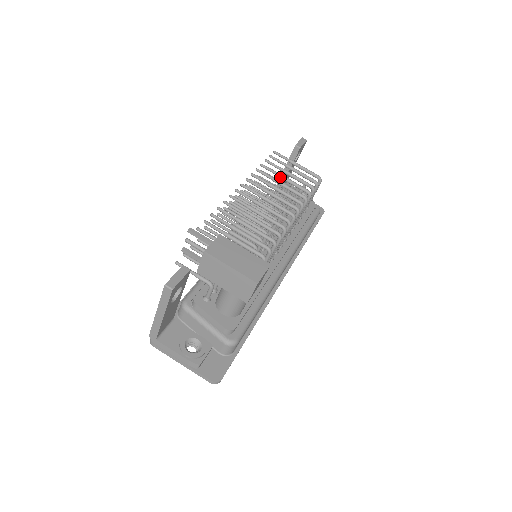
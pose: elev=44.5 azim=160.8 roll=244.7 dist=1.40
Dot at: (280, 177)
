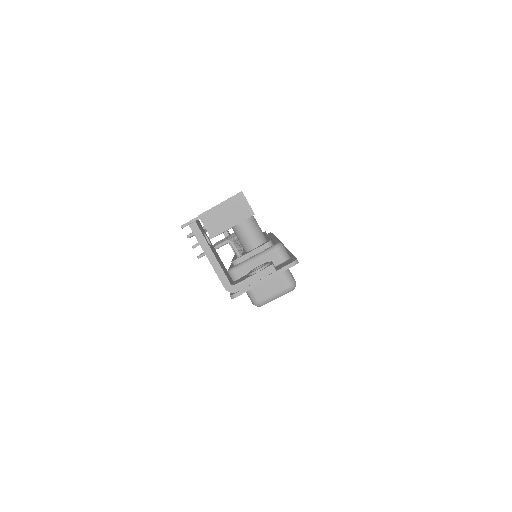
Dot at: occluded
